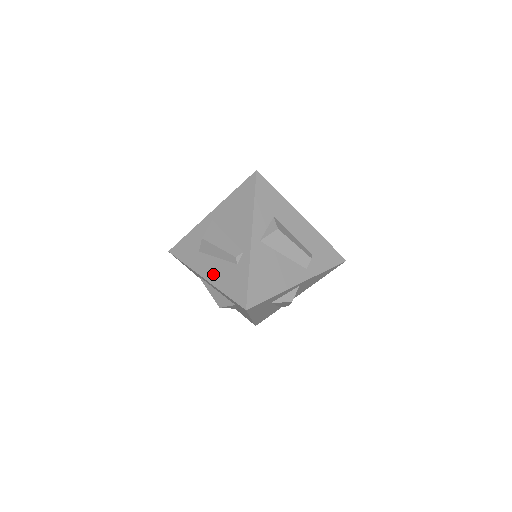
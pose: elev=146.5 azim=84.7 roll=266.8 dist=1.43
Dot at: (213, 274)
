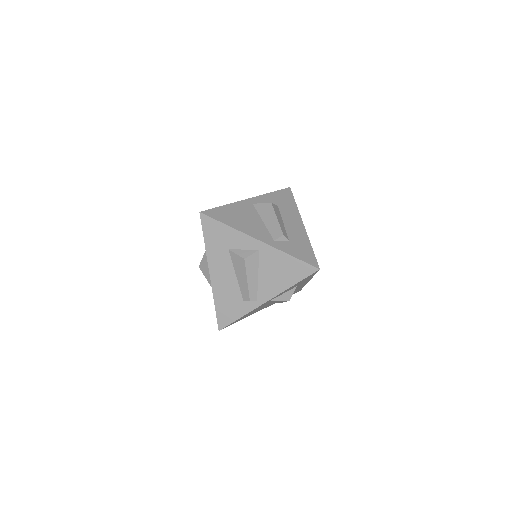
Dot at: occluded
